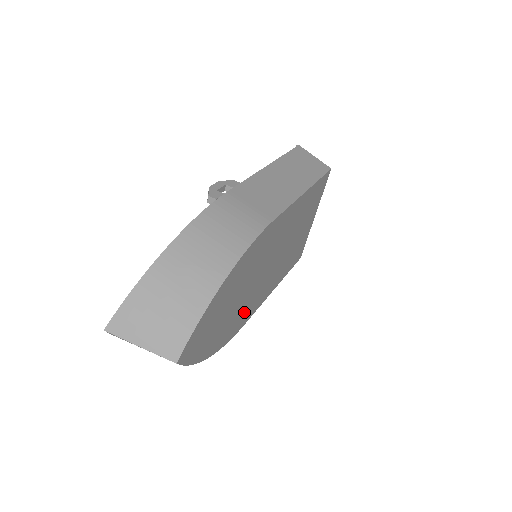
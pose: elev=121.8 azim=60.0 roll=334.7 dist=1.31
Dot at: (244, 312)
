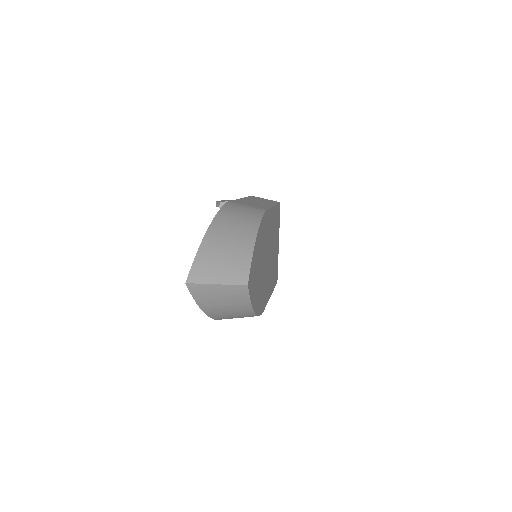
Dot at: (263, 293)
